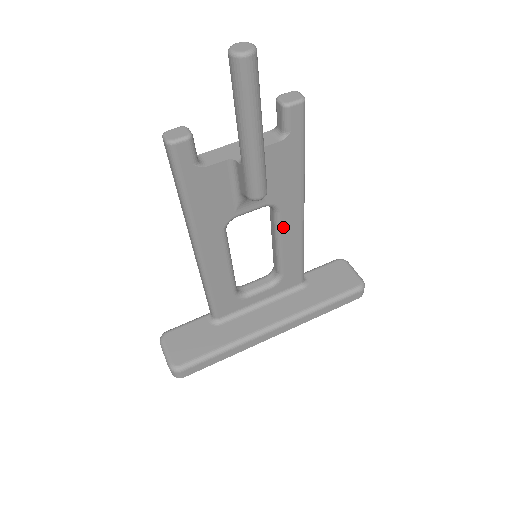
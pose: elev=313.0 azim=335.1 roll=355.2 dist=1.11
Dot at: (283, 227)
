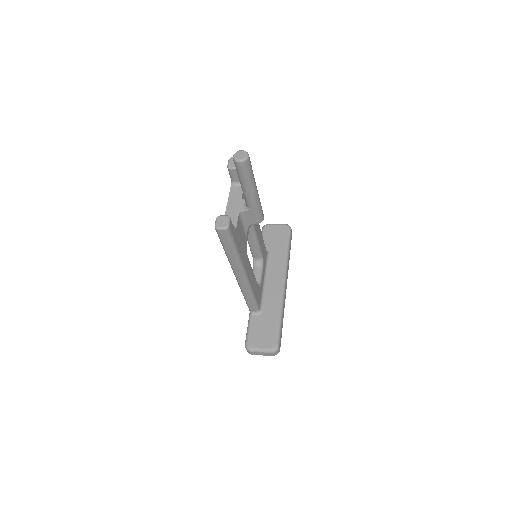
Dot at: (256, 229)
